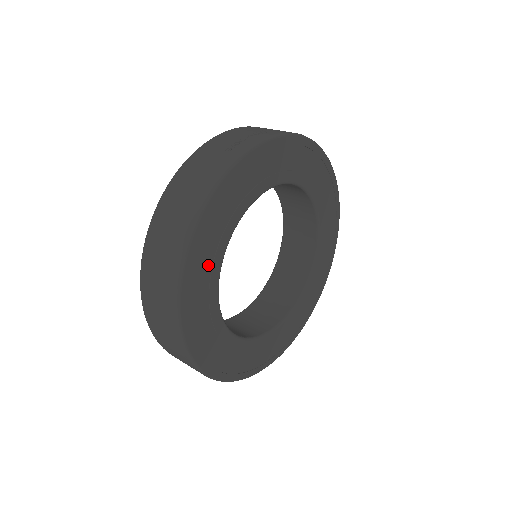
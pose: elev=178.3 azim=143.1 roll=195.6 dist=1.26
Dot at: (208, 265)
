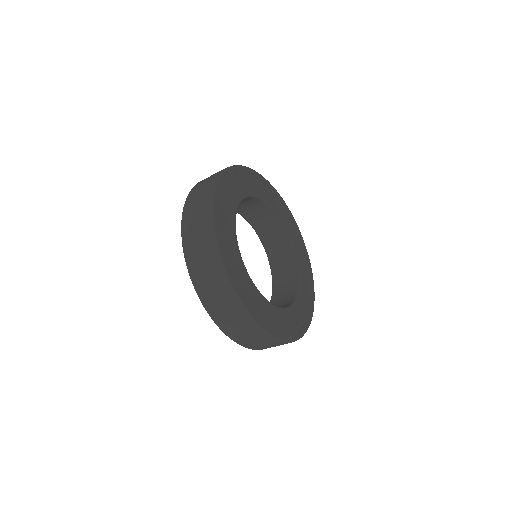
Dot at: (228, 210)
